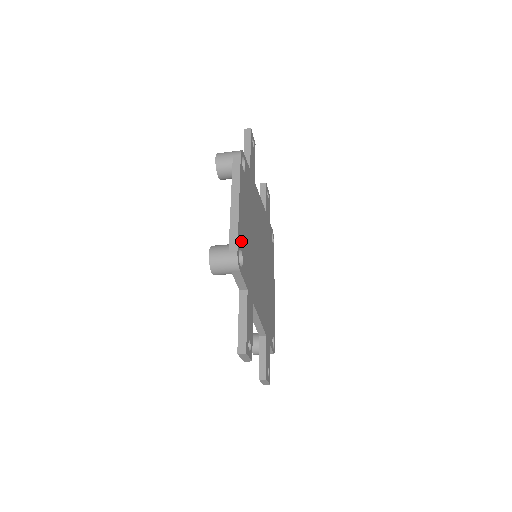
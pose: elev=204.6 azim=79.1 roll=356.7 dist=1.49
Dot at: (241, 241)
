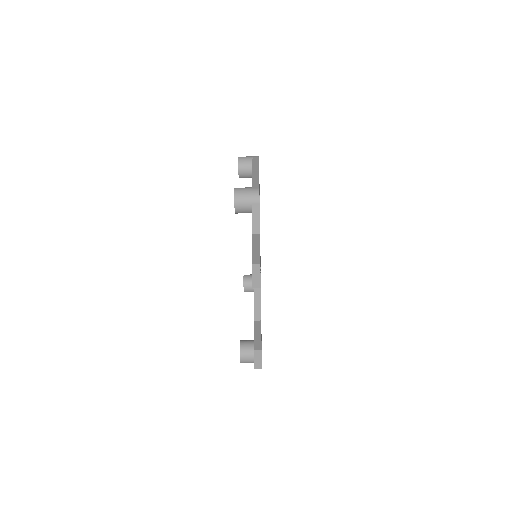
Dot at: occluded
